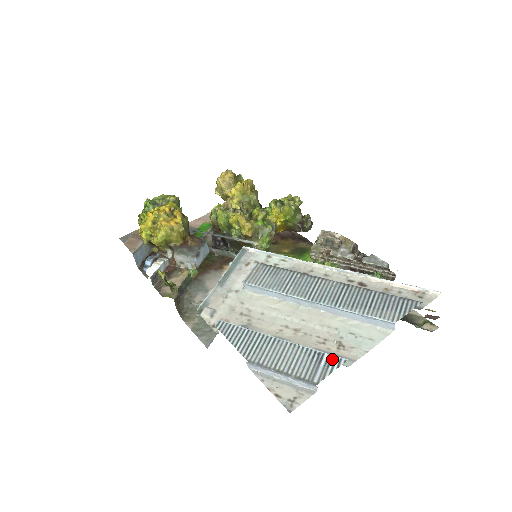
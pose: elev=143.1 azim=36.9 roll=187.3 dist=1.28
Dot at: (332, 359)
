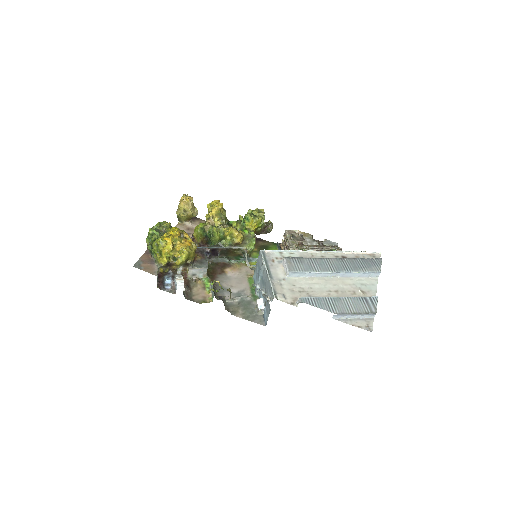
Dot at: (372, 298)
